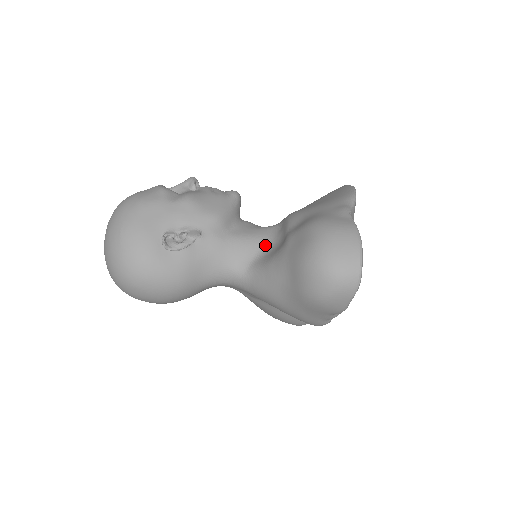
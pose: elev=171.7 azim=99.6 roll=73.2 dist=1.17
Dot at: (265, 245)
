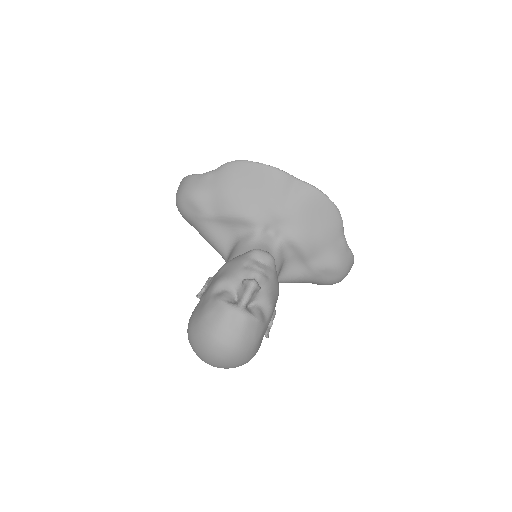
Dot at: (284, 265)
